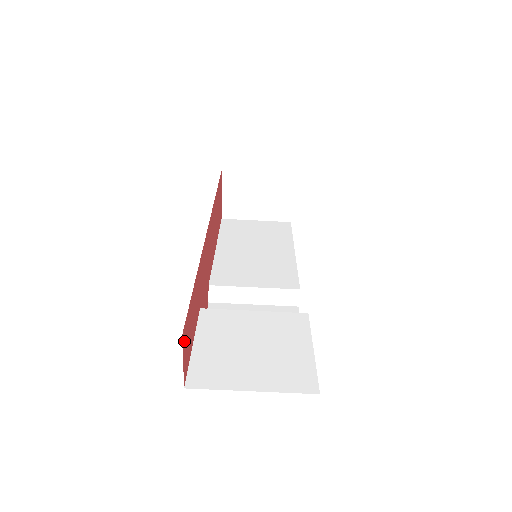
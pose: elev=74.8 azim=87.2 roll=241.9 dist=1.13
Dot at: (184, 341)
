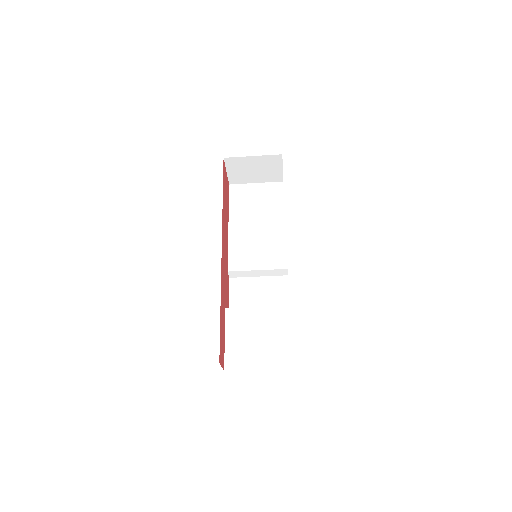
Dot at: (220, 359)
